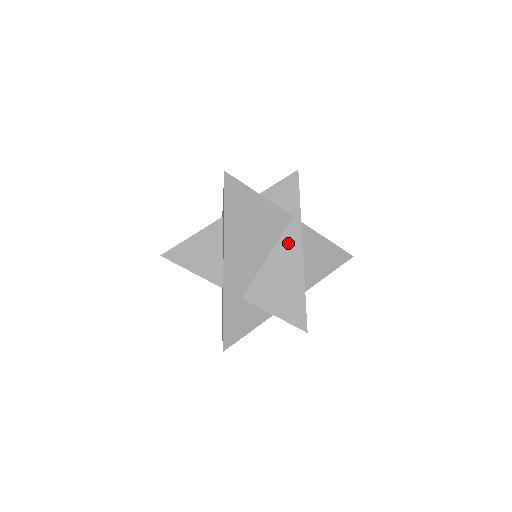
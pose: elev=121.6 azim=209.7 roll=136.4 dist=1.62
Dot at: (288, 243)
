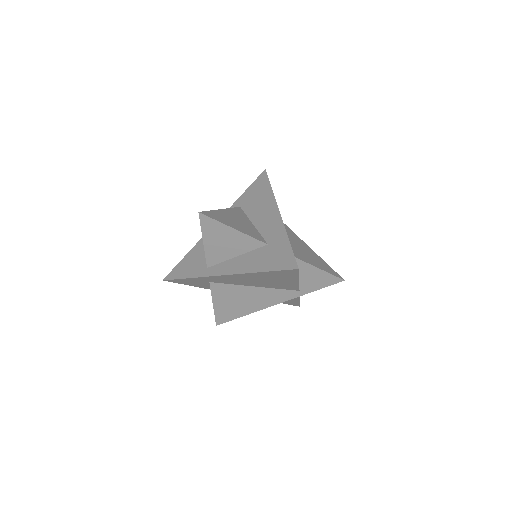
Dot at: (275, 295)
